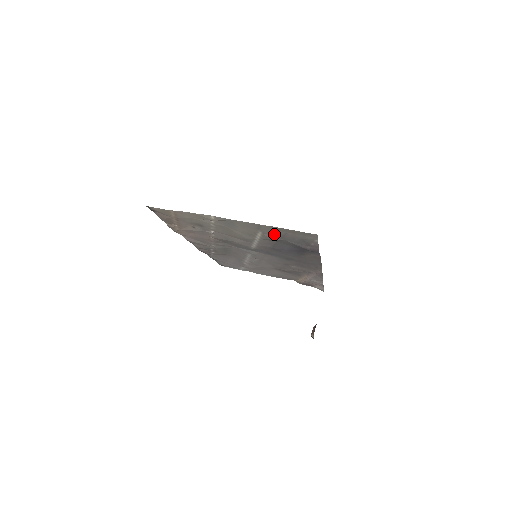
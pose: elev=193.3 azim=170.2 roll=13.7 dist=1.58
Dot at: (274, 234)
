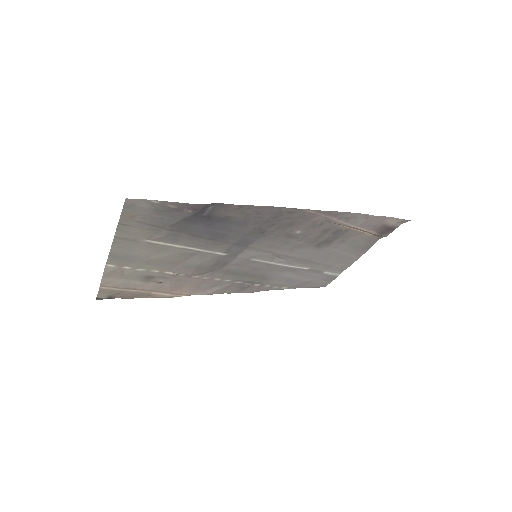
Dot at: (149, 231)
